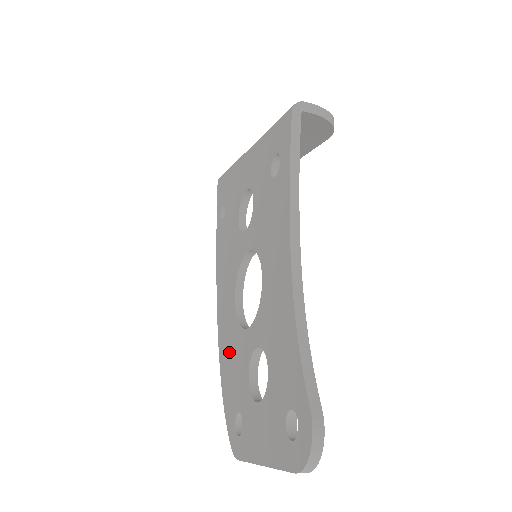
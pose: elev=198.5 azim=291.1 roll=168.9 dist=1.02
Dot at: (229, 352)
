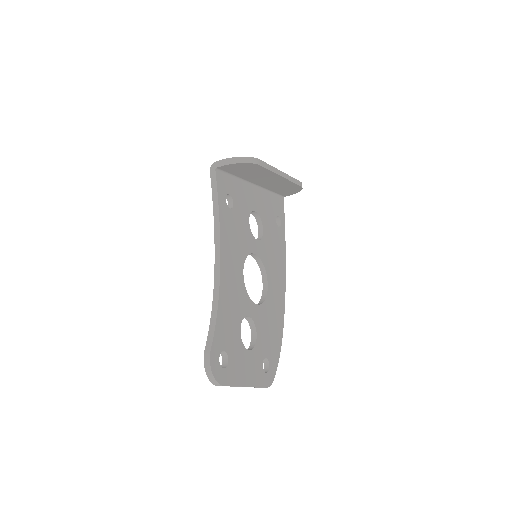
Dot at: occluded
